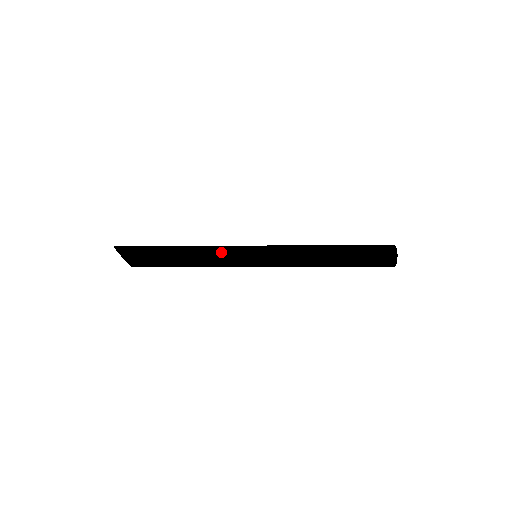
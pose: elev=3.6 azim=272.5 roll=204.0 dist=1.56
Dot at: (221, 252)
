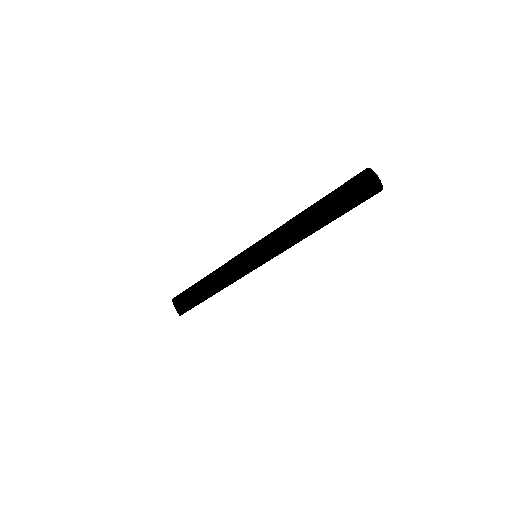
Dot at: (228, 261)
